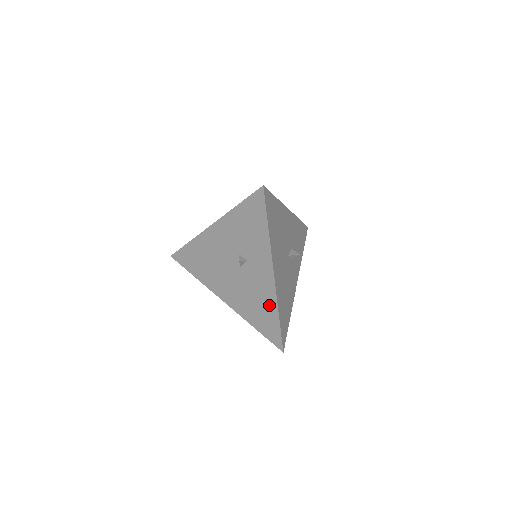
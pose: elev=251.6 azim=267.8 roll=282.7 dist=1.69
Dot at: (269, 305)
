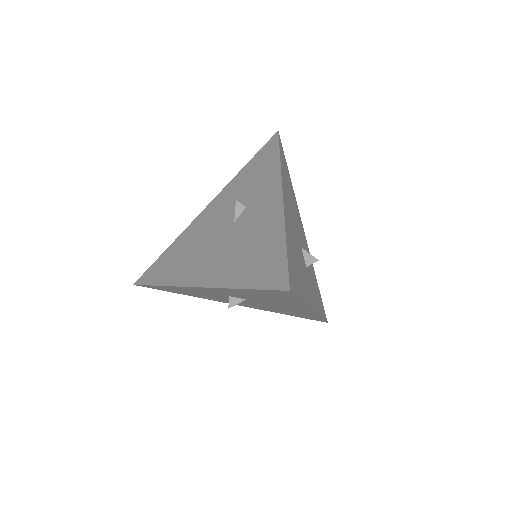
Dot at: (271, 235)
